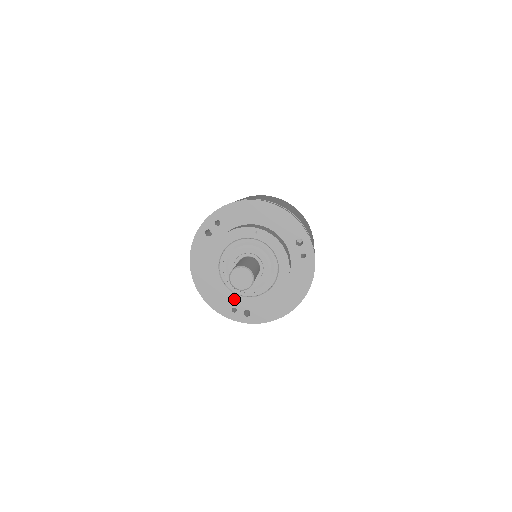
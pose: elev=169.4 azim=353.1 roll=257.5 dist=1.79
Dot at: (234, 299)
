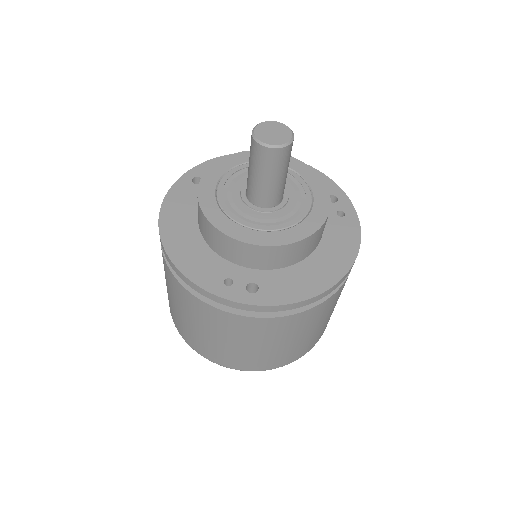
Dot at: (239, 233)
